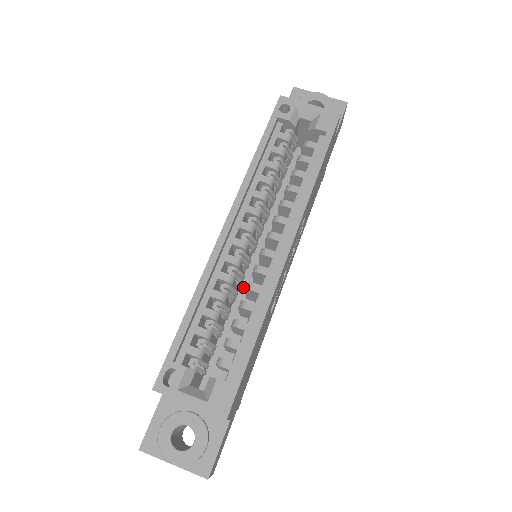
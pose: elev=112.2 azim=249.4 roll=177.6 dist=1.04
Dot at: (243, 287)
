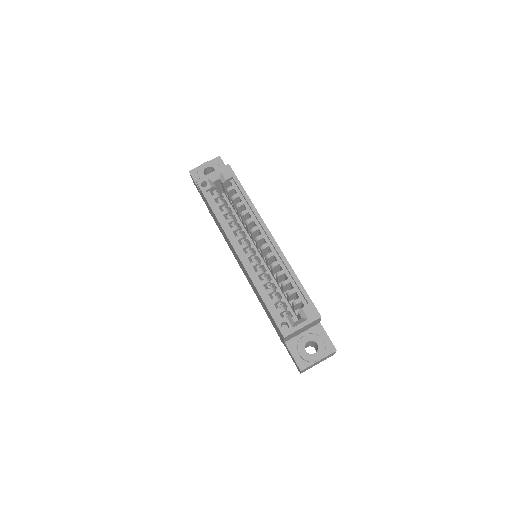
Dot at: occluded
